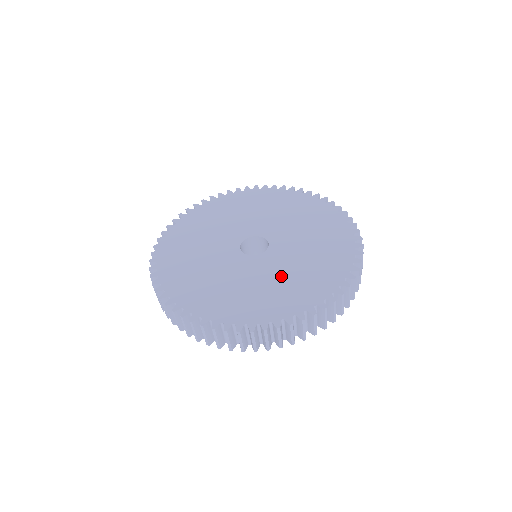
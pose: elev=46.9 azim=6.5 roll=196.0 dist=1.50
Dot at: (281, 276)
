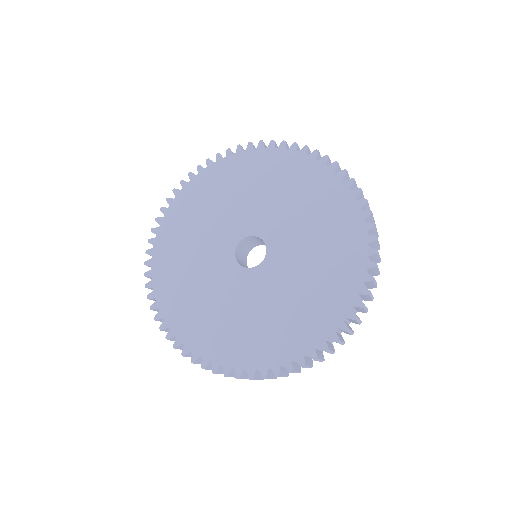
Dot at: (244, 312)
